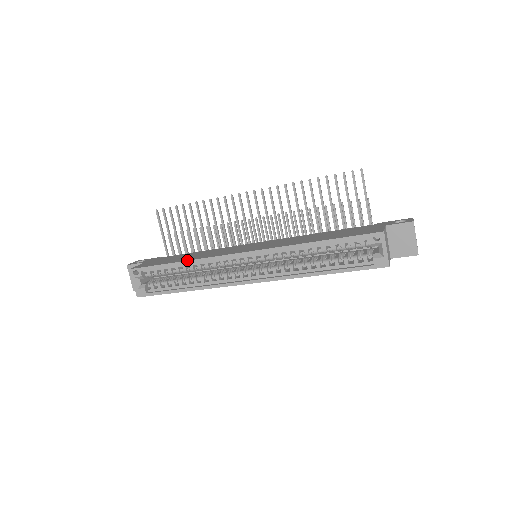
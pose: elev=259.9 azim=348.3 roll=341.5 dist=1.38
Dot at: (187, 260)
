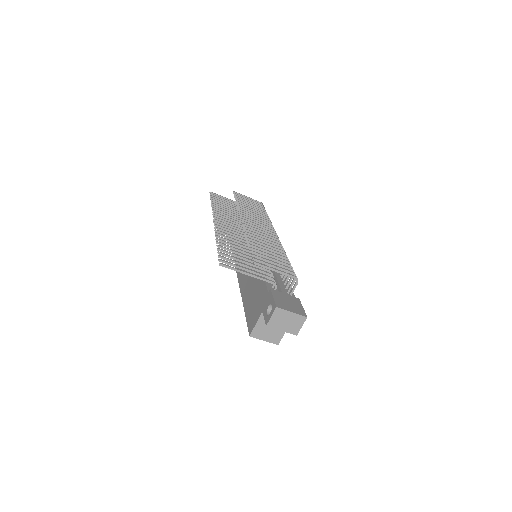
Dot at: occluded
